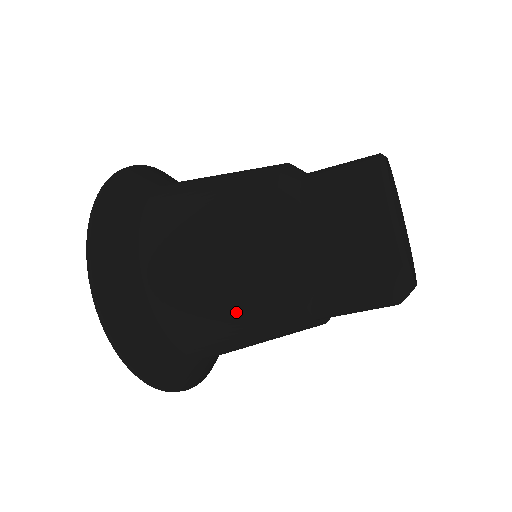
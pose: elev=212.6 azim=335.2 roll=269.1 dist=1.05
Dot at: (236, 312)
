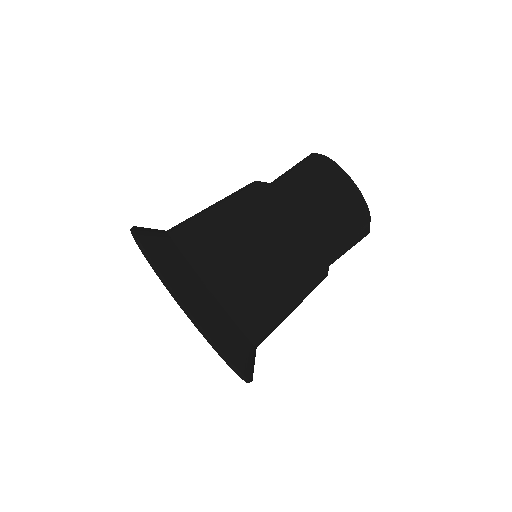
Dot at: (279, 278)
